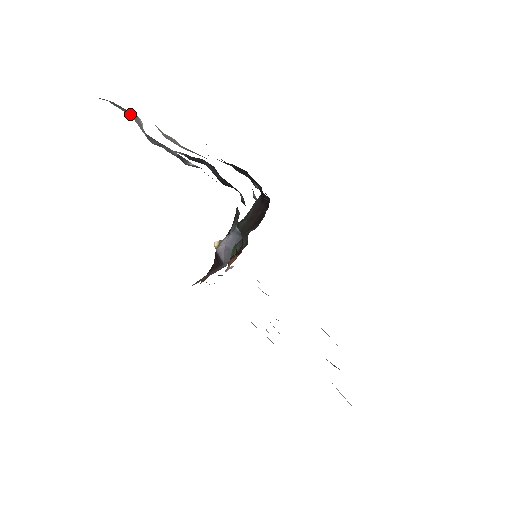
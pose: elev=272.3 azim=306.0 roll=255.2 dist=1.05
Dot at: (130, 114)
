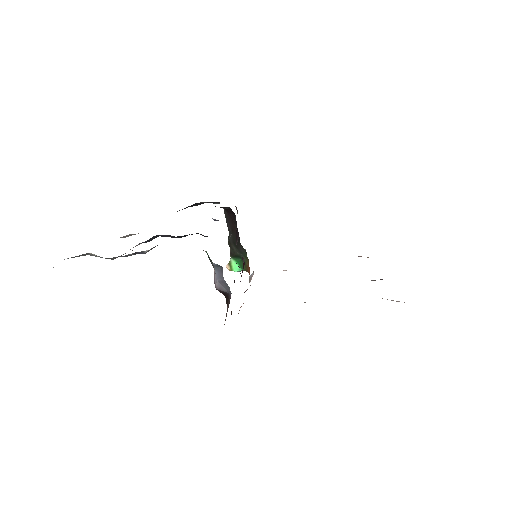
Dot at: (83, 255)
